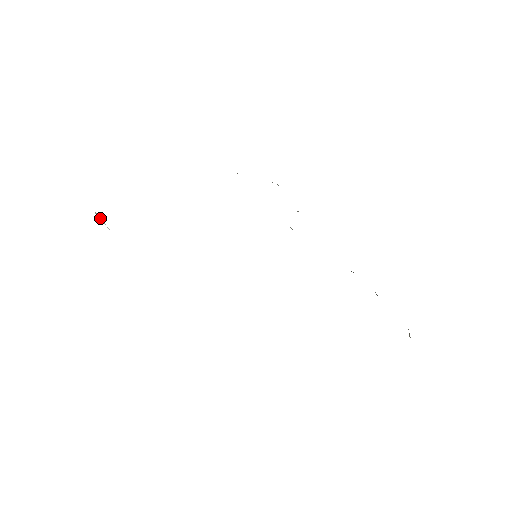
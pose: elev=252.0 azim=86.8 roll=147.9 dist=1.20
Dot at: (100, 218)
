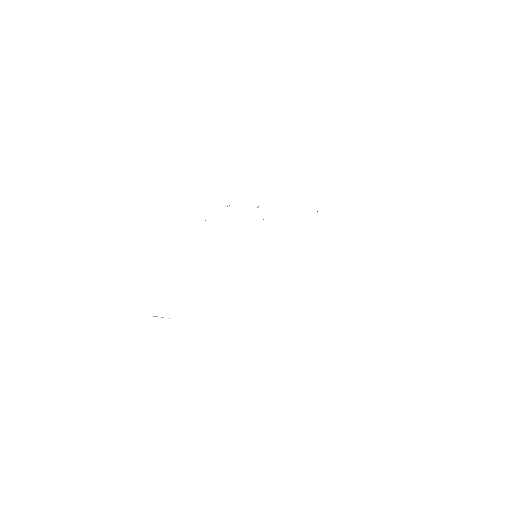
Dot at: occluded
